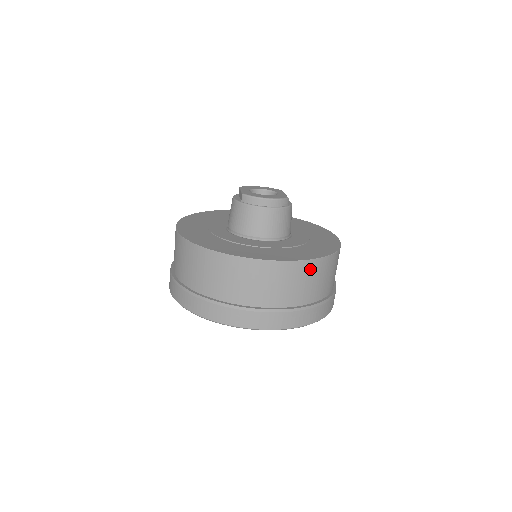
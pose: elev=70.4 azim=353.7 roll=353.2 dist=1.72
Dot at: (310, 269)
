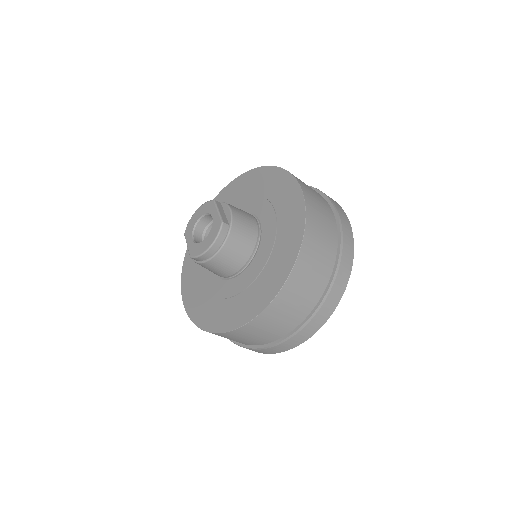
Dot at: (297, 278)
